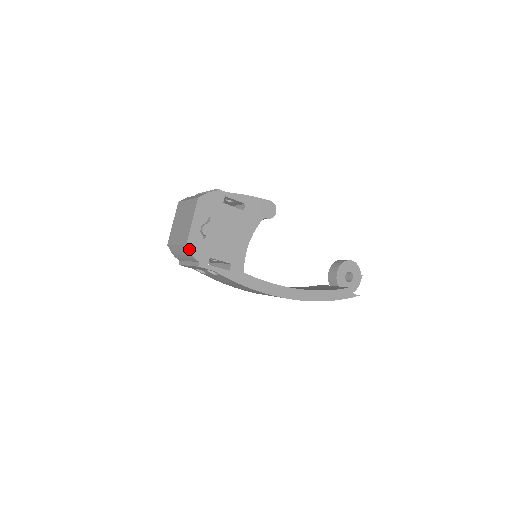
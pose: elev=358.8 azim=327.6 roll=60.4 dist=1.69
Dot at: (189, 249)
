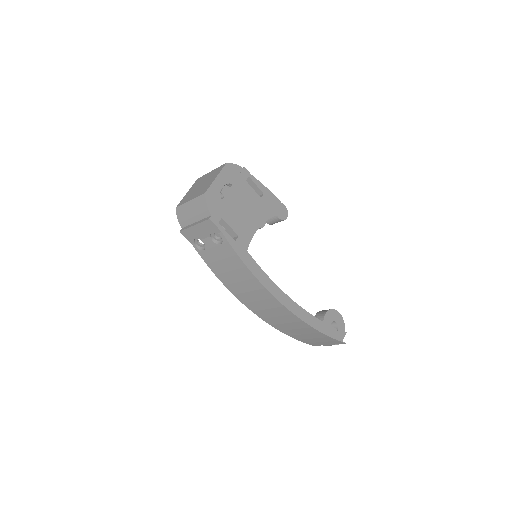
Dot at: (206, 198)
